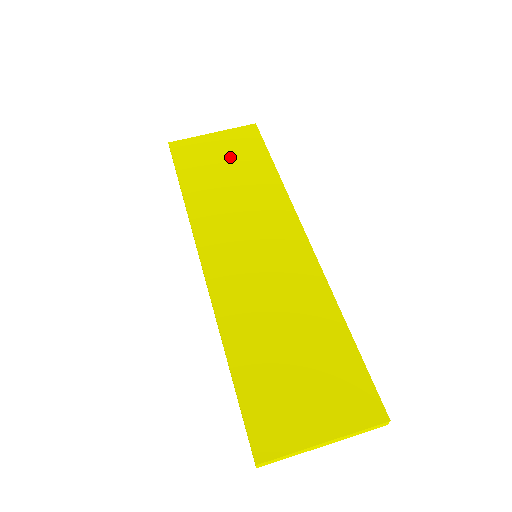
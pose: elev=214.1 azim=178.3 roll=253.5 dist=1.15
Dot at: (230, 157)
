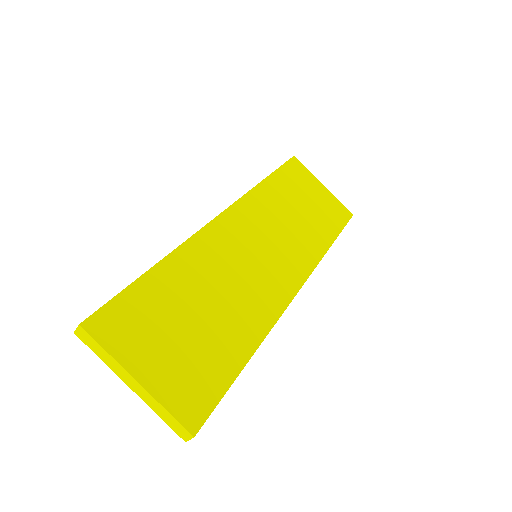
Dot at: (316, 205)
